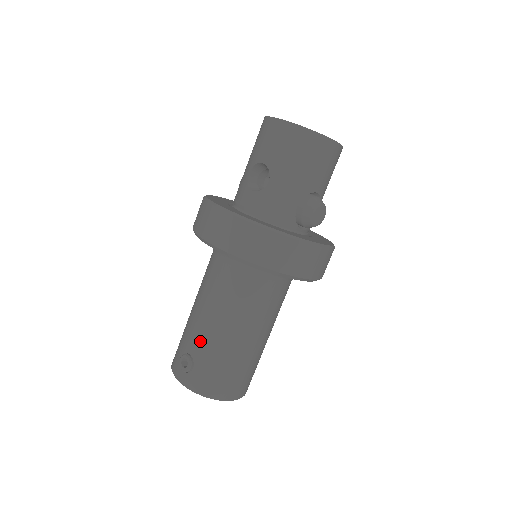
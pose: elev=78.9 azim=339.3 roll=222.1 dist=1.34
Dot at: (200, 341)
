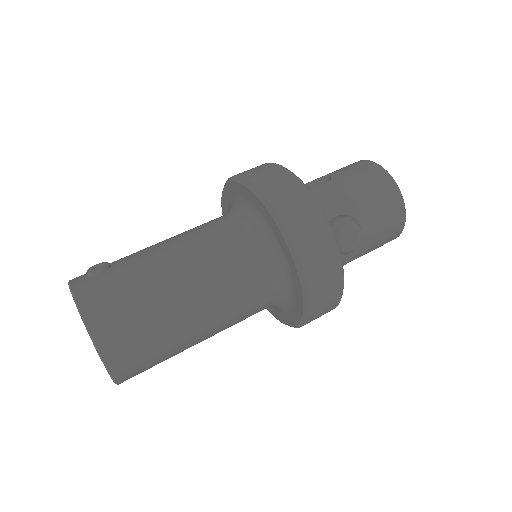
Dot at: (137, 257)
